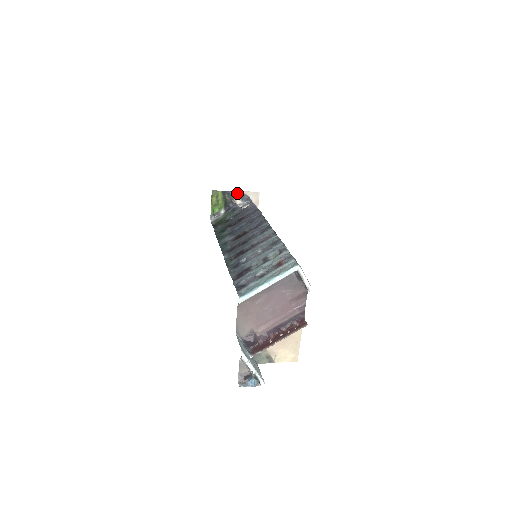
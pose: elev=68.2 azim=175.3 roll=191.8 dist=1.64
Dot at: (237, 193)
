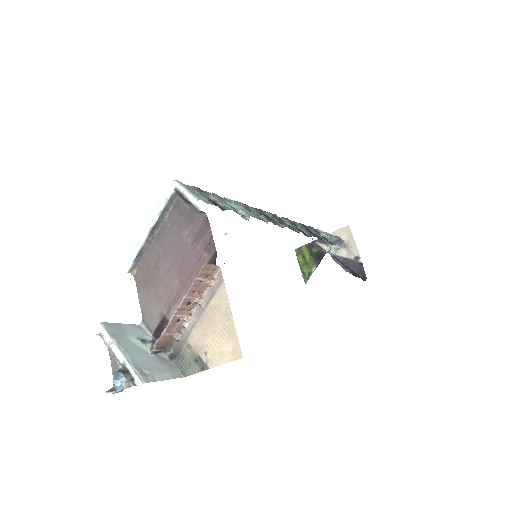
Dot at: occluded
